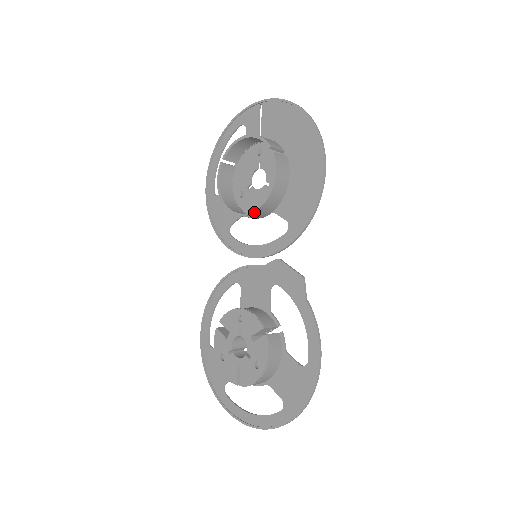
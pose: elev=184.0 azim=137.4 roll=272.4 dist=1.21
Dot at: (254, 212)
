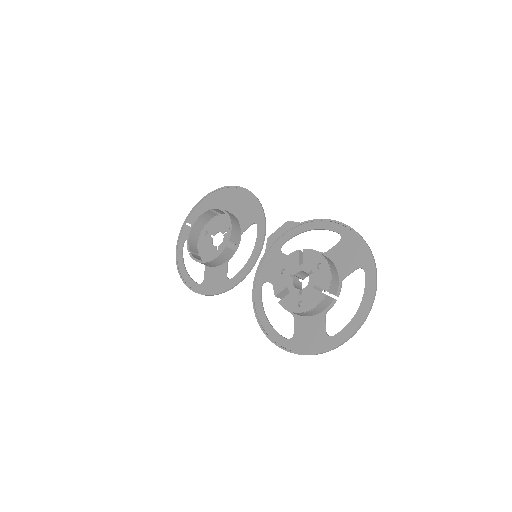
Dot at: (231, 234)
